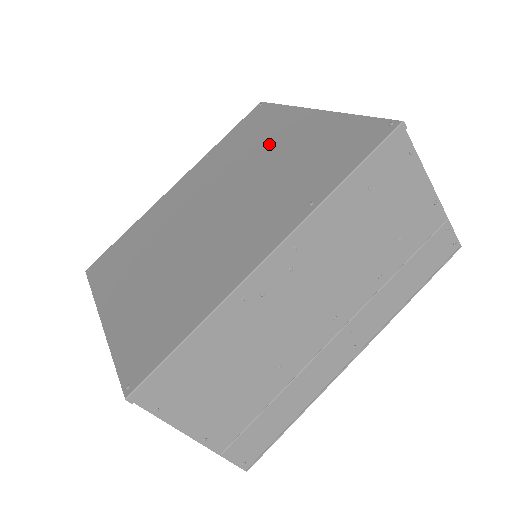
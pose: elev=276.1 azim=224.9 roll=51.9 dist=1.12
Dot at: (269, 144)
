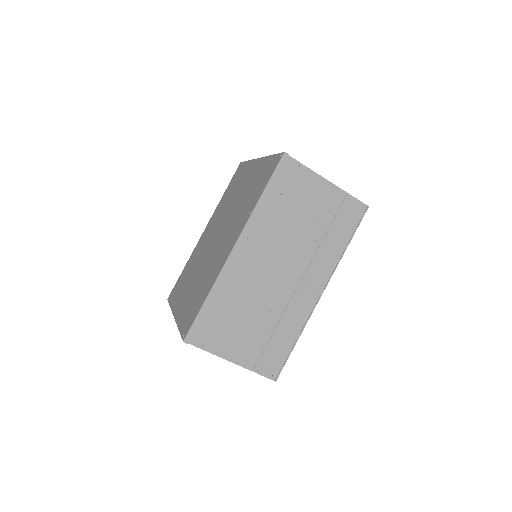
Dot at: (240, 188)
